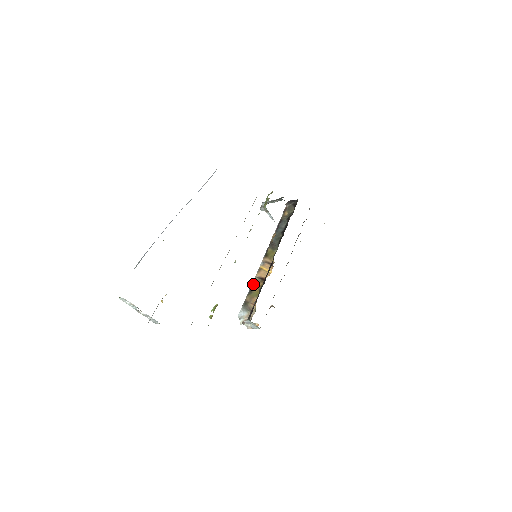
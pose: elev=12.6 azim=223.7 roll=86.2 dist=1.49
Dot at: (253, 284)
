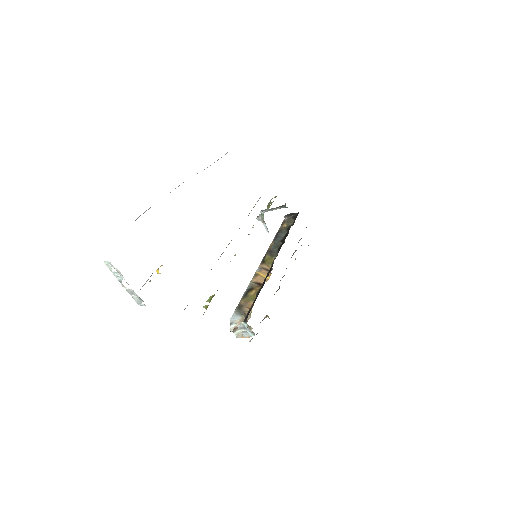
Dot at: (248, 288)
